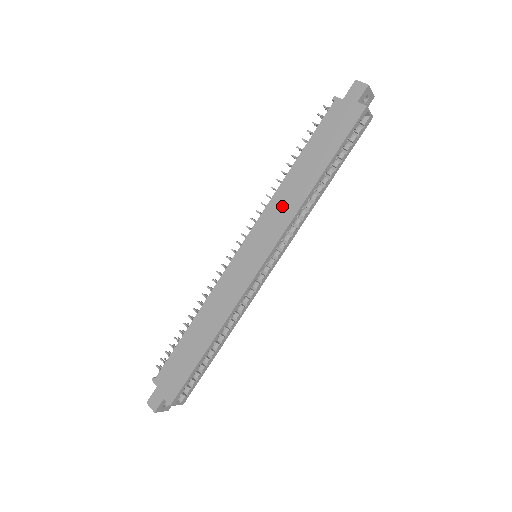
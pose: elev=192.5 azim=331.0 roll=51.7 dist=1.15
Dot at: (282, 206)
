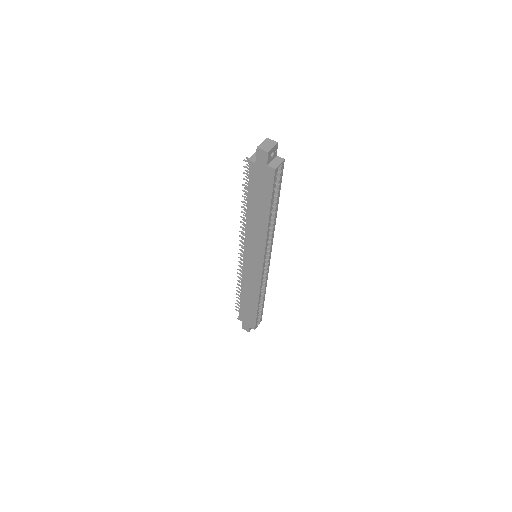
Dot at: (255, 235)
